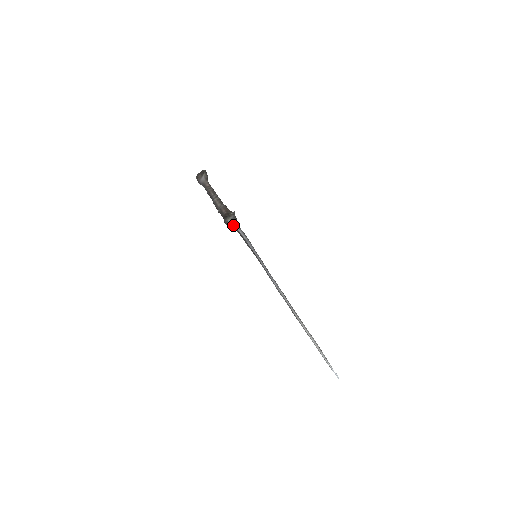
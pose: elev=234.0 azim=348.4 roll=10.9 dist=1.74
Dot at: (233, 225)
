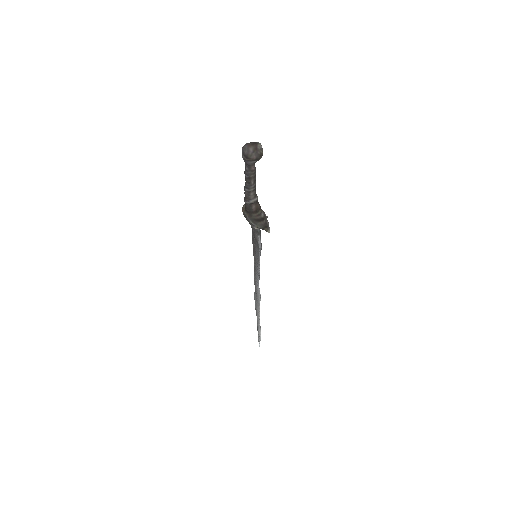
Dot at: occluded
